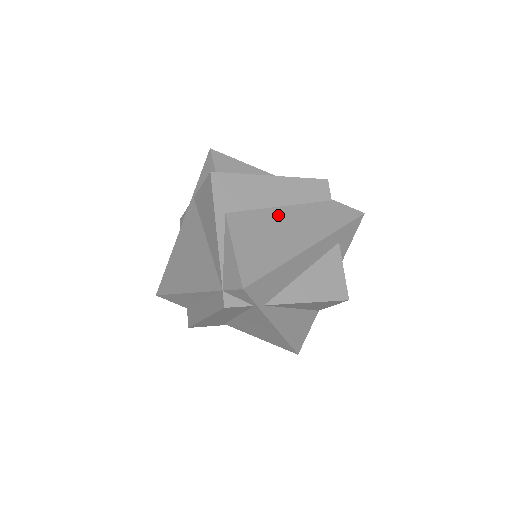
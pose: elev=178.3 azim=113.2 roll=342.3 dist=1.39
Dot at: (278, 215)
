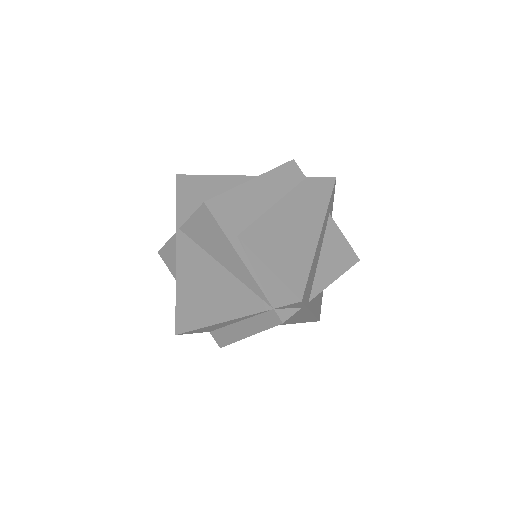
Dot at: (278, 215)
